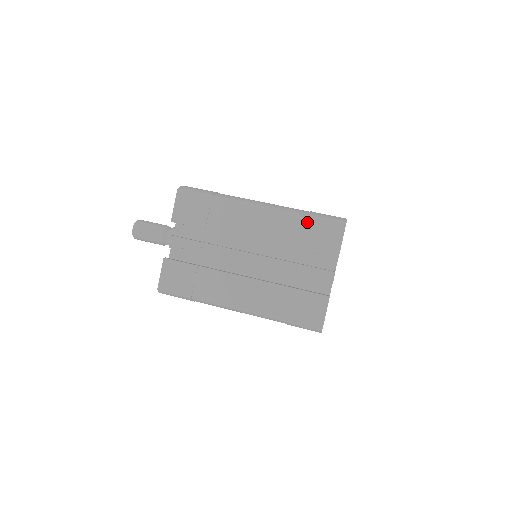
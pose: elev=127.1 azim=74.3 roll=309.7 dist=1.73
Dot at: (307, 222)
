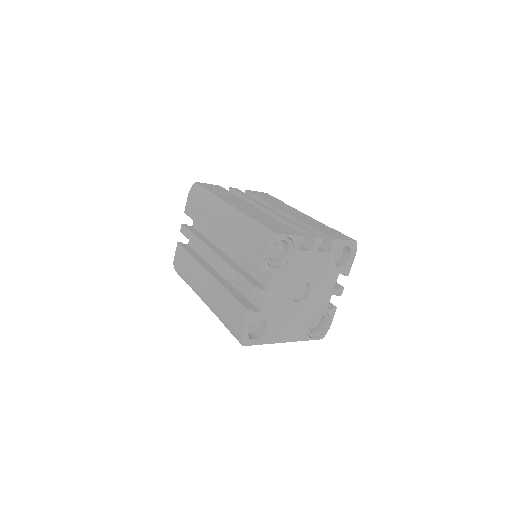
Dot at: (330, 228)
